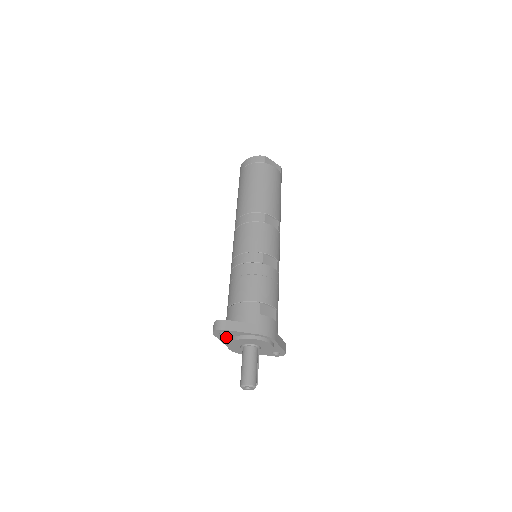
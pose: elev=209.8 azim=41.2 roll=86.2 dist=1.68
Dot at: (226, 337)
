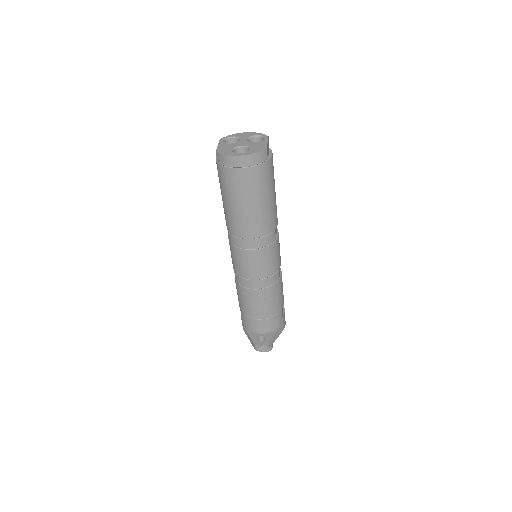
Dot at: occluded
